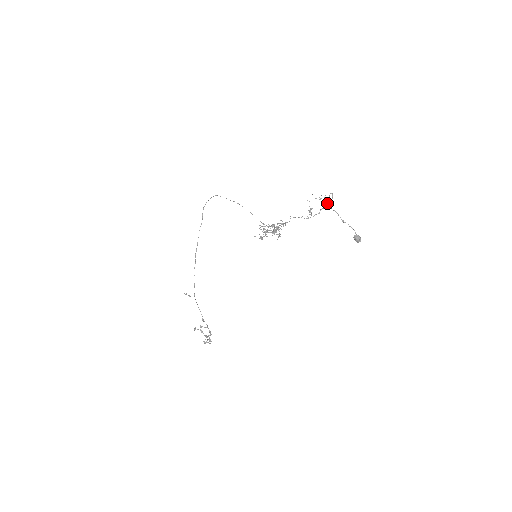
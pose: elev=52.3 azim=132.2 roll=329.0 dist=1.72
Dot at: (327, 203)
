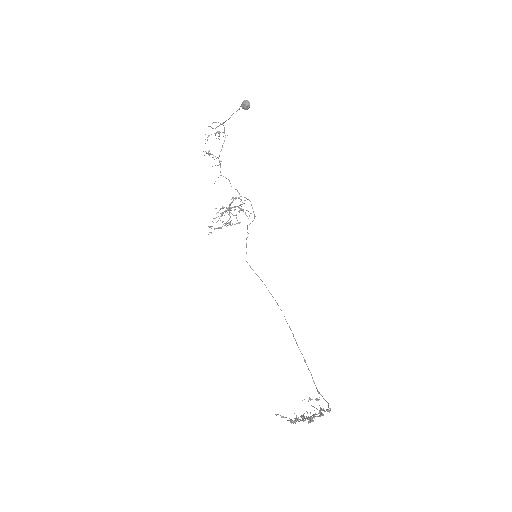
Dot at: (217, 132)
